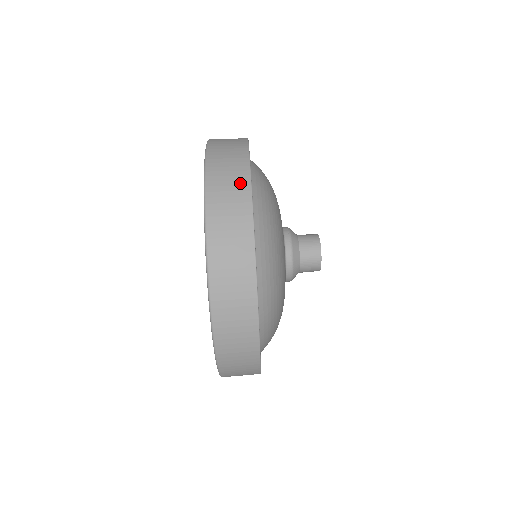
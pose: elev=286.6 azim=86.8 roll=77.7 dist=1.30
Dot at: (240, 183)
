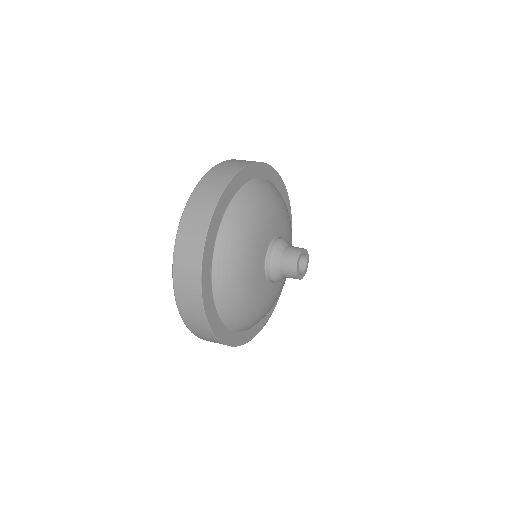
Dot at: occluded
